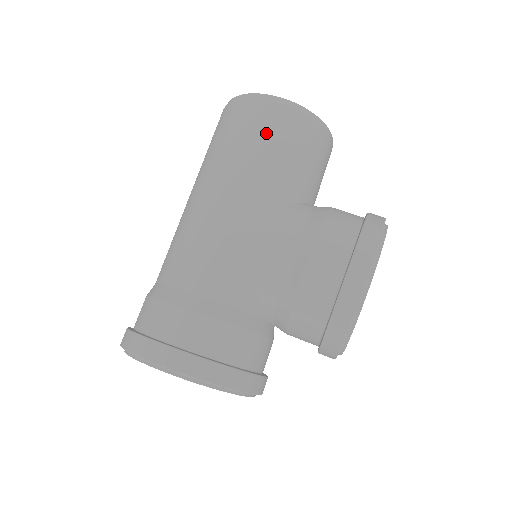
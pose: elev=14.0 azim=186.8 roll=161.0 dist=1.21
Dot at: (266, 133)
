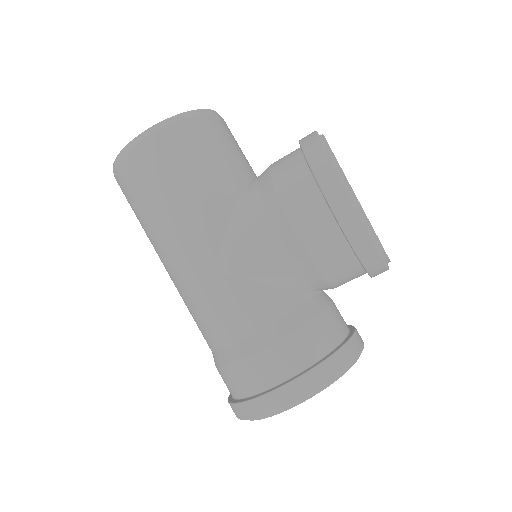
Dot at: (165, 171)
